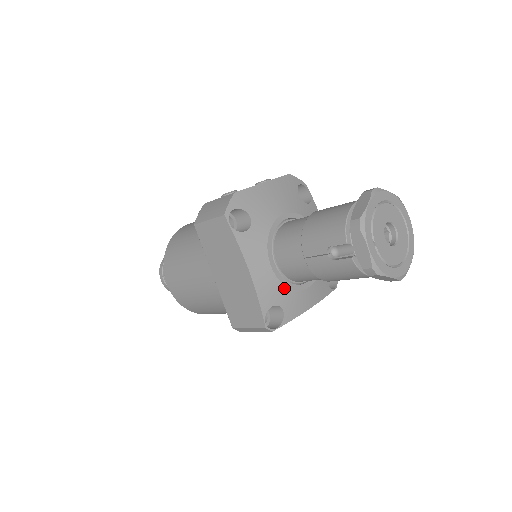
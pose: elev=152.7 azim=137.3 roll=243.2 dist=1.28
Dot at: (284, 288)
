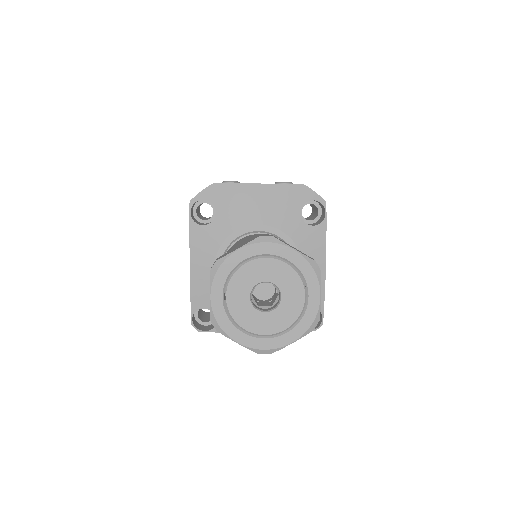
Dot at: occluded
